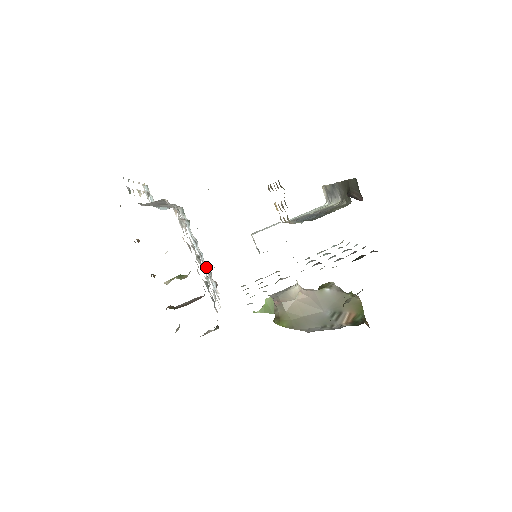
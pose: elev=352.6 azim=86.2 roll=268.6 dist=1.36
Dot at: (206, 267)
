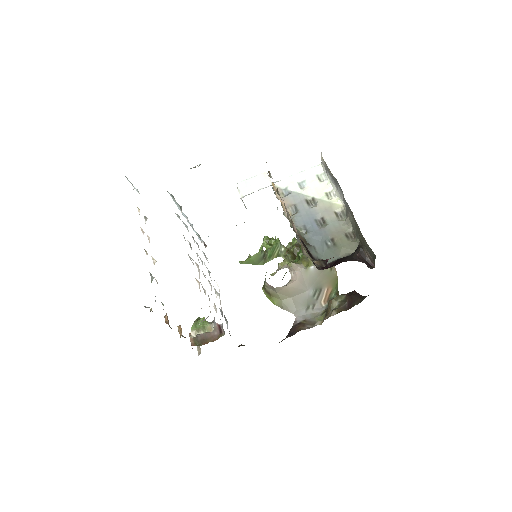
Dot at: occluded
